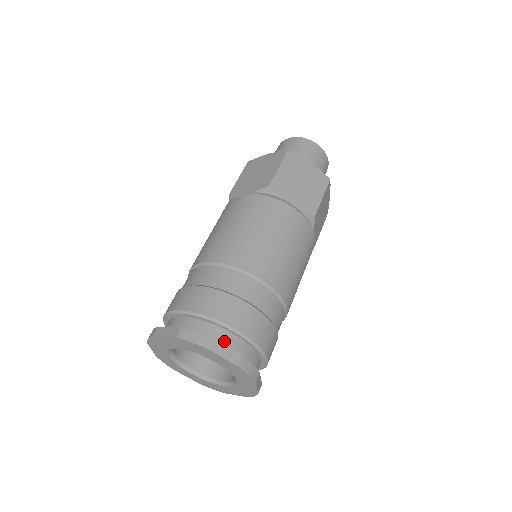
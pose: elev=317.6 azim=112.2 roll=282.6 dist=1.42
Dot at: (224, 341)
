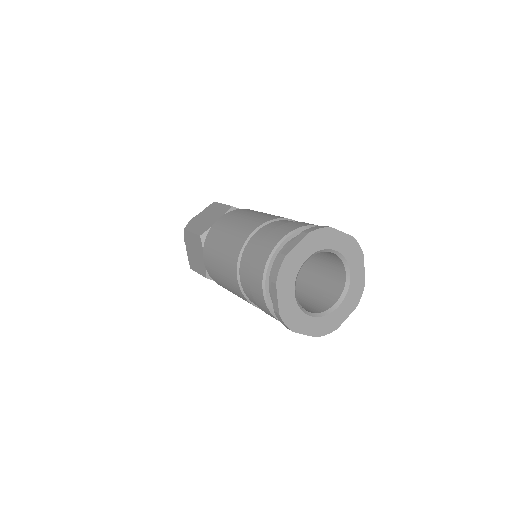
Dot at: occluded
